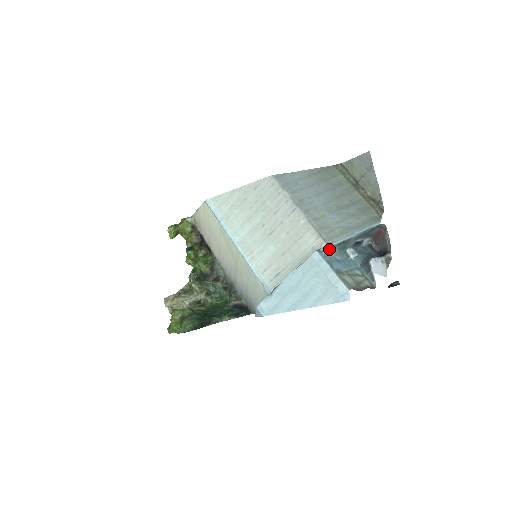
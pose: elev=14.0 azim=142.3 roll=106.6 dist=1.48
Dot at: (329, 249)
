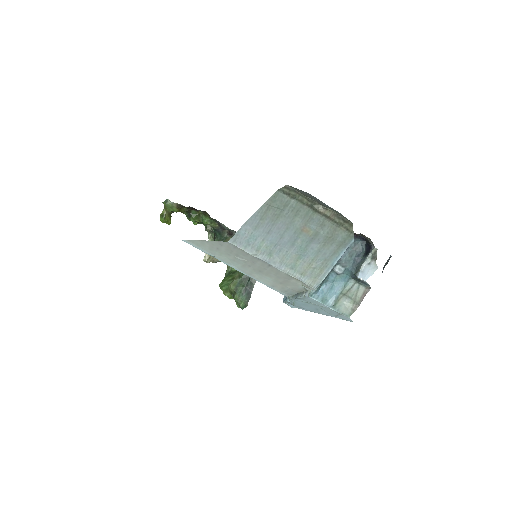
Dot at: (318, 289)
